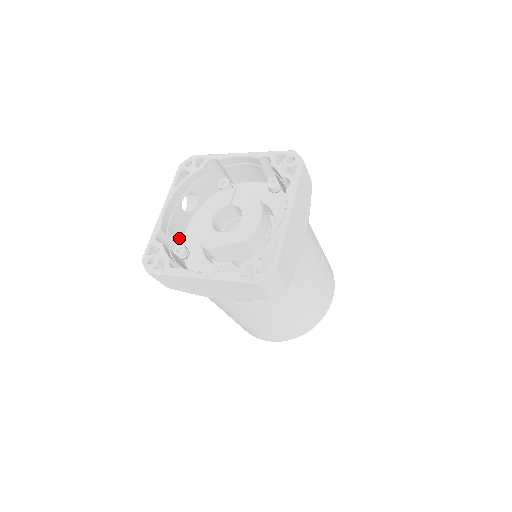
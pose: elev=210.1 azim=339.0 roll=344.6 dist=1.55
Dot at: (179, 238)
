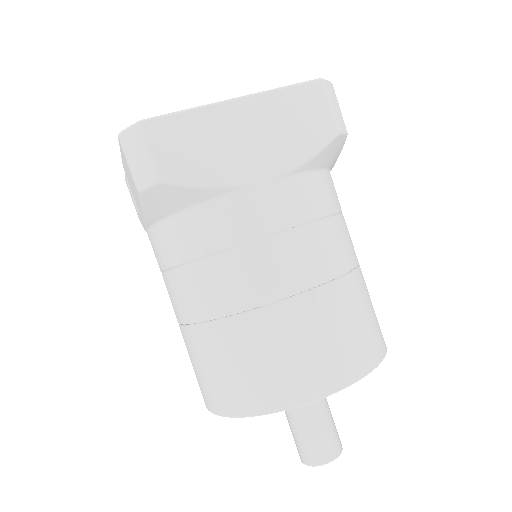
Dot at: occluded
